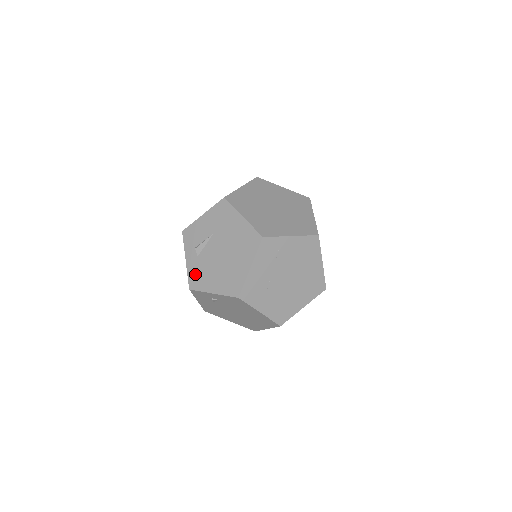
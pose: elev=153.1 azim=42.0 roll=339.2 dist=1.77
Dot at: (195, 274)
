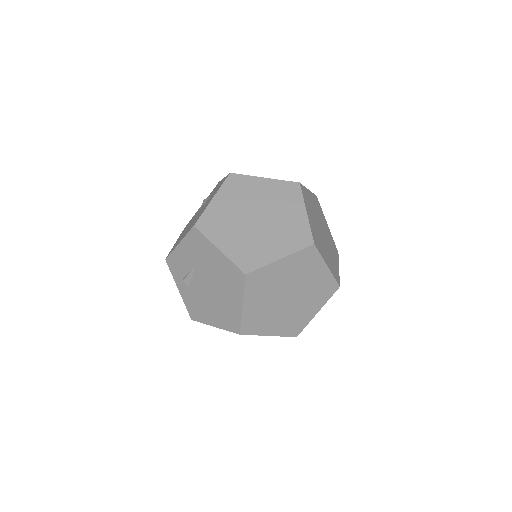
Dot at: (192, 305)
